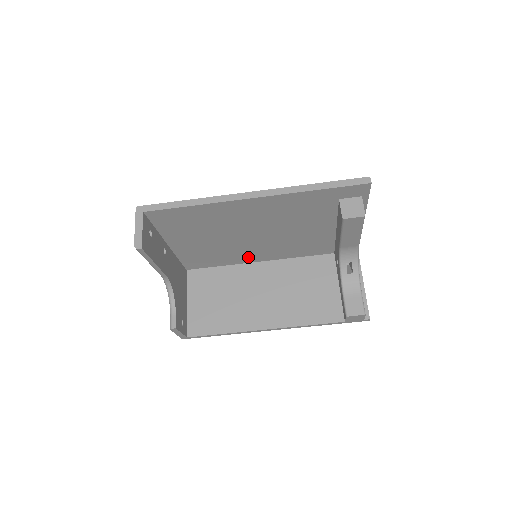
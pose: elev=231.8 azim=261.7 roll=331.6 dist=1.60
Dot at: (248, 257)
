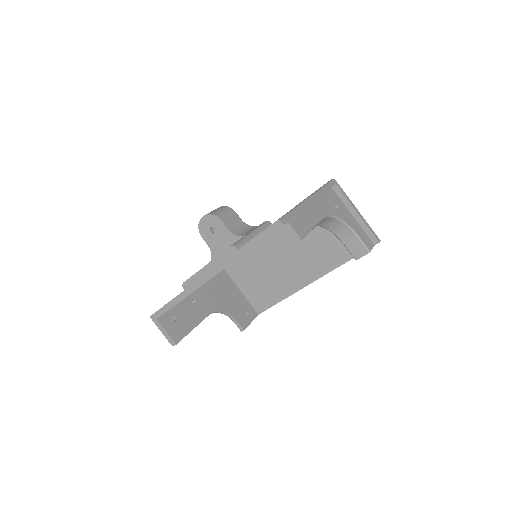
Dot at: occluded
